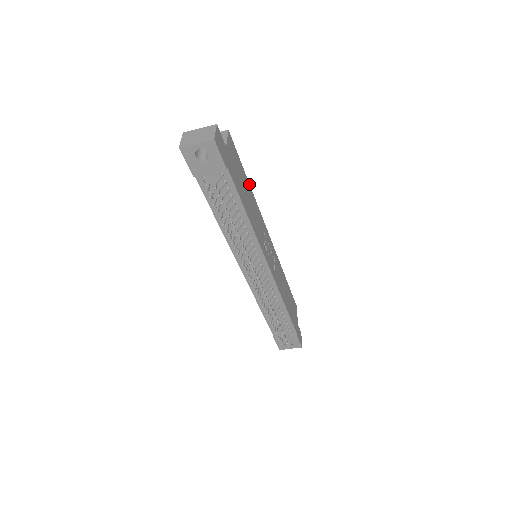
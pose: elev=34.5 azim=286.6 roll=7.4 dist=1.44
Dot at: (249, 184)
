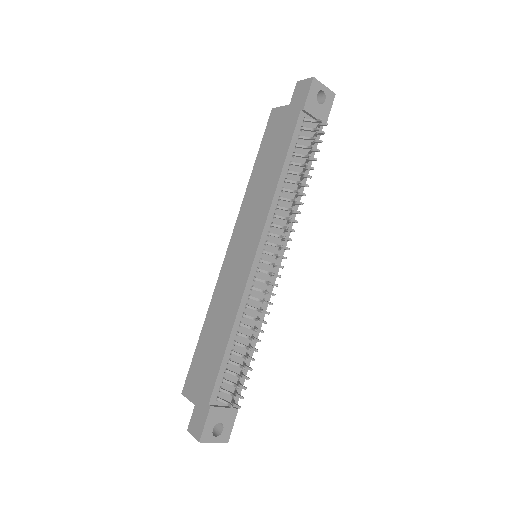
Dot at: occluded
